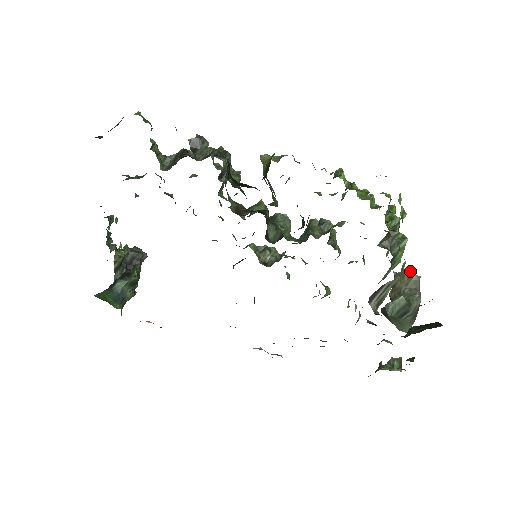
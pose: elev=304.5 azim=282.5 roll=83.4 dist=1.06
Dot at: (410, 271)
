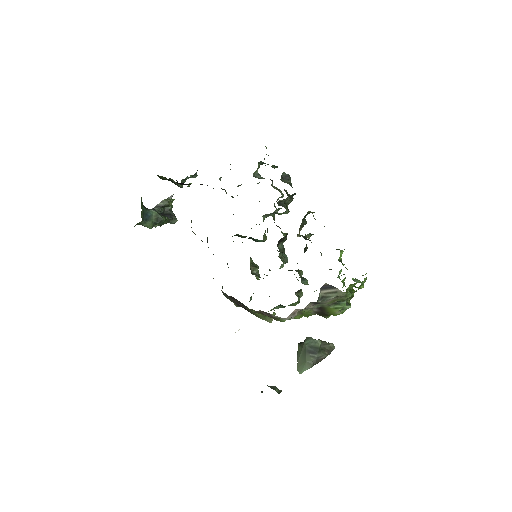
Dot at: occluded
